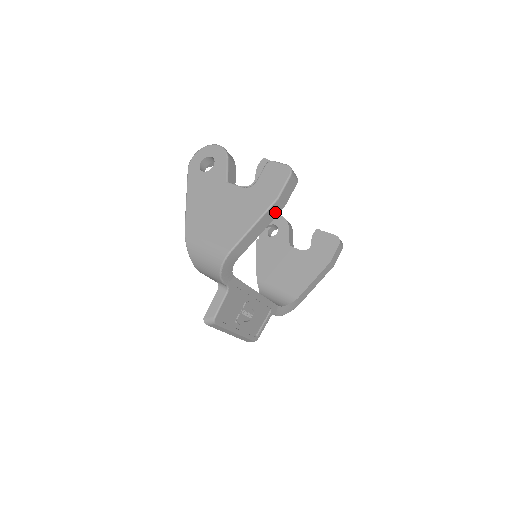
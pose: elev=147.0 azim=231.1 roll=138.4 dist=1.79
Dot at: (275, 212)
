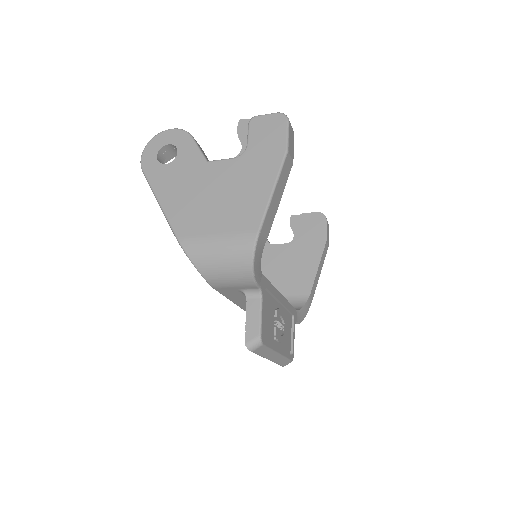
Dot at: (287, 171)
